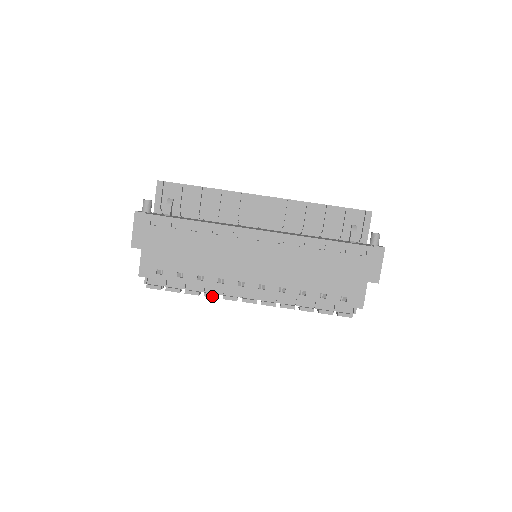
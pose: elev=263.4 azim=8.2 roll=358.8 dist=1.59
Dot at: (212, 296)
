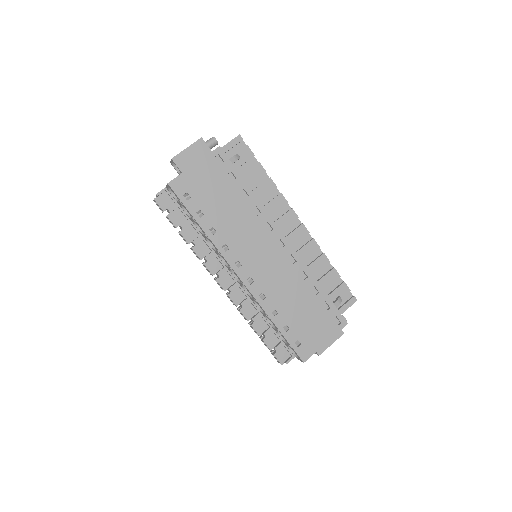
Dot at: (198, 254)
